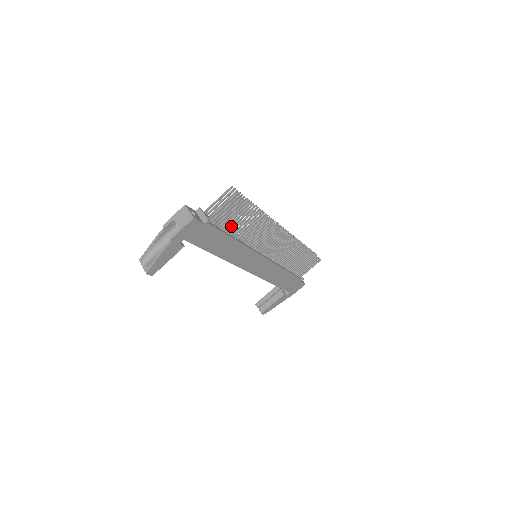
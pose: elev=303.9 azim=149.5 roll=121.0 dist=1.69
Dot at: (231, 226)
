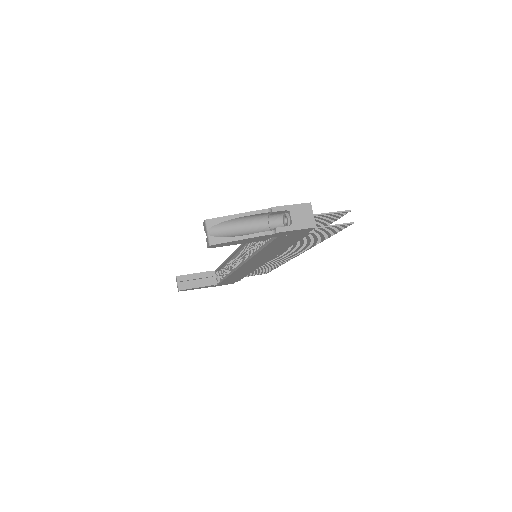
Dot at: occluded
